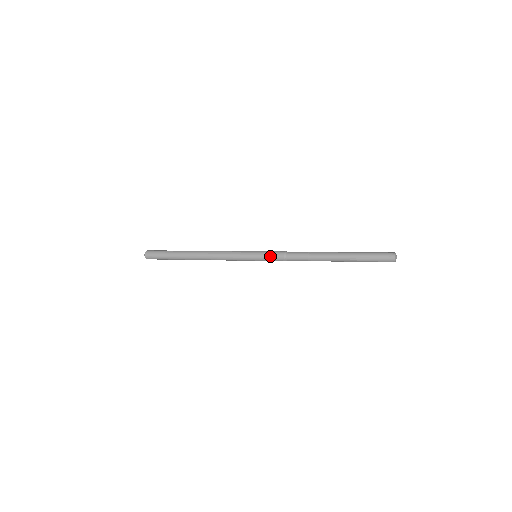
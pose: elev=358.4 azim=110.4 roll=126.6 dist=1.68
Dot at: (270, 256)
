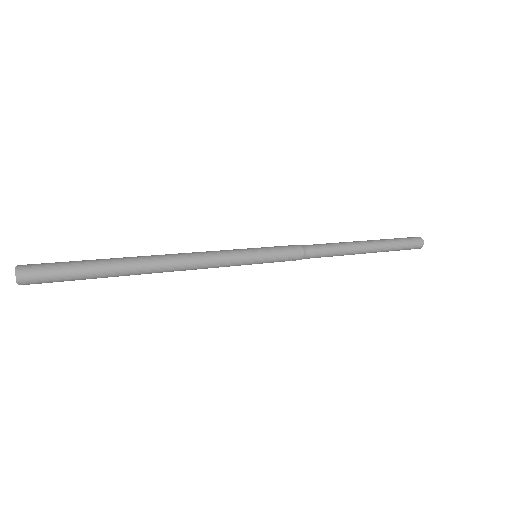
Dot at: (284, 258)
